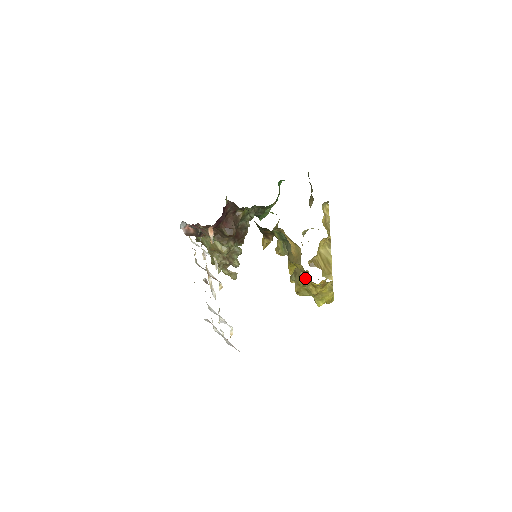
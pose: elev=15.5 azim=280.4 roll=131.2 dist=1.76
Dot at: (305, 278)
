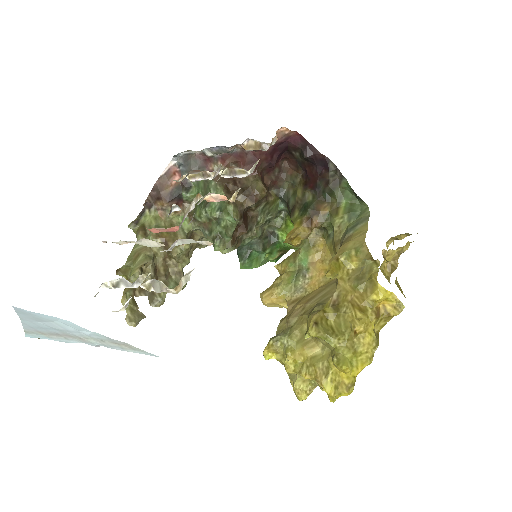
Dot at: (346, 297)
